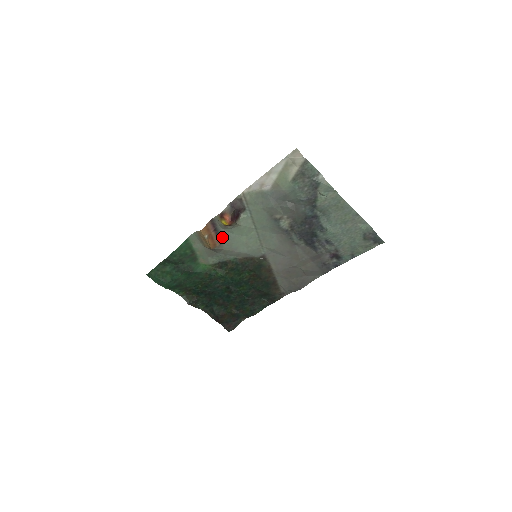
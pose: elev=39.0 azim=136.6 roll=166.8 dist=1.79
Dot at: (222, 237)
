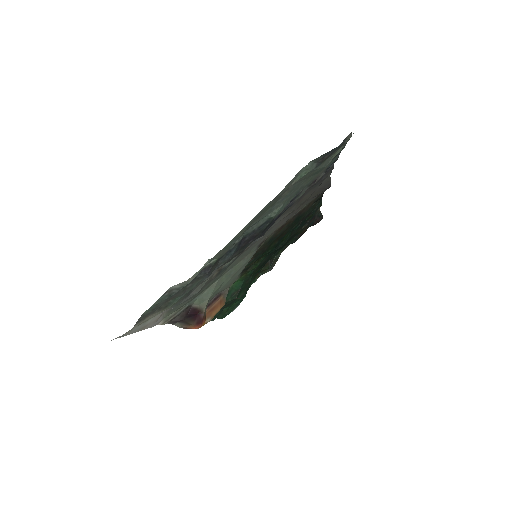
Dot at: (213, 297)
